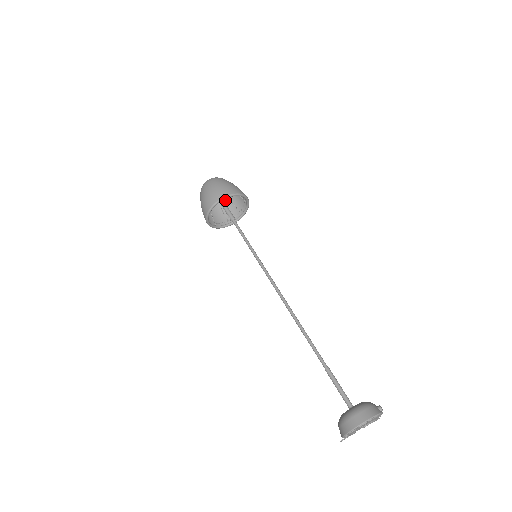
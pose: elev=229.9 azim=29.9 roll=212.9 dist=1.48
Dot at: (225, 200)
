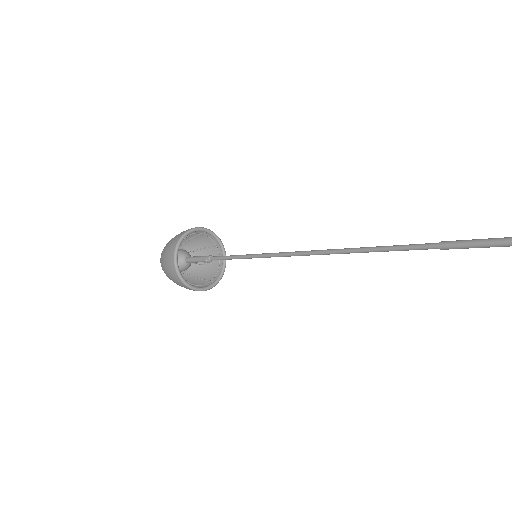
Dot at: (198, 269)
